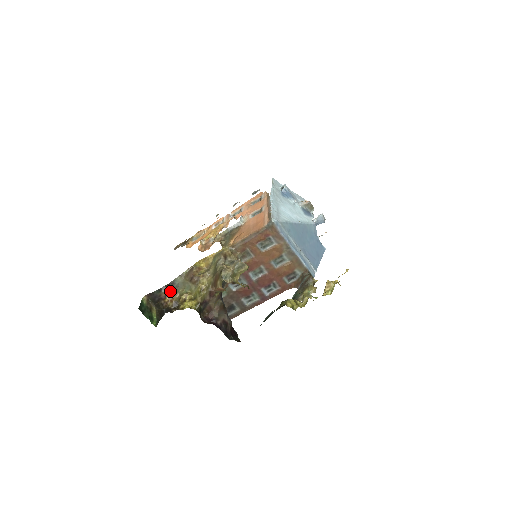
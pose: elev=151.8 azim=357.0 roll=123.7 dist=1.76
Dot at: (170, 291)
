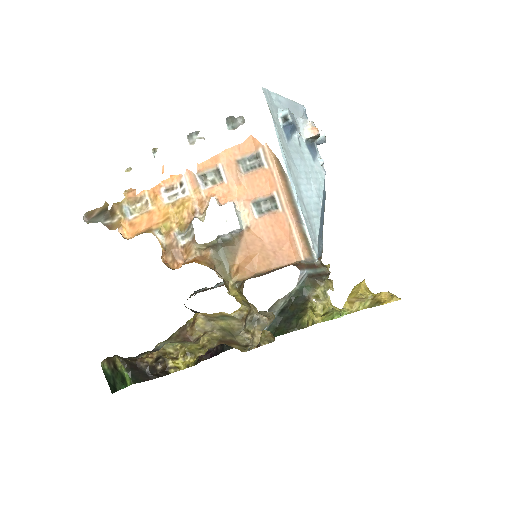
Dot at: (149, 352)
